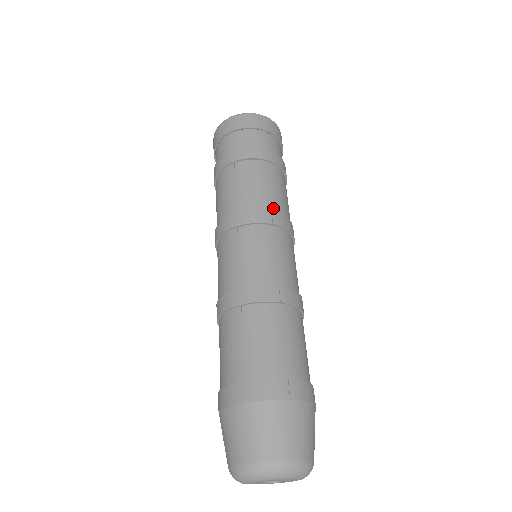
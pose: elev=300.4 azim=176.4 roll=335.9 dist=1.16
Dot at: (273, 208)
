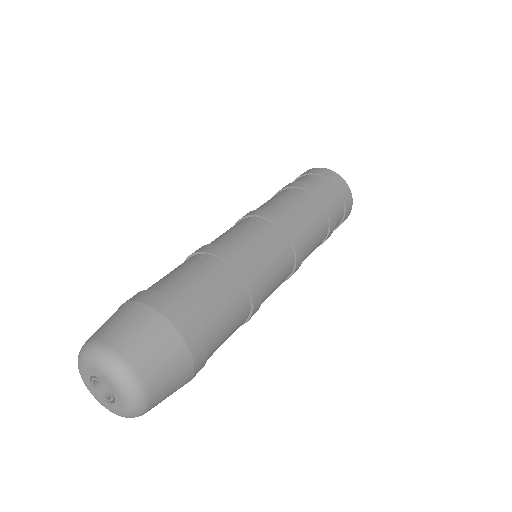
Dot at: (295, 225)
